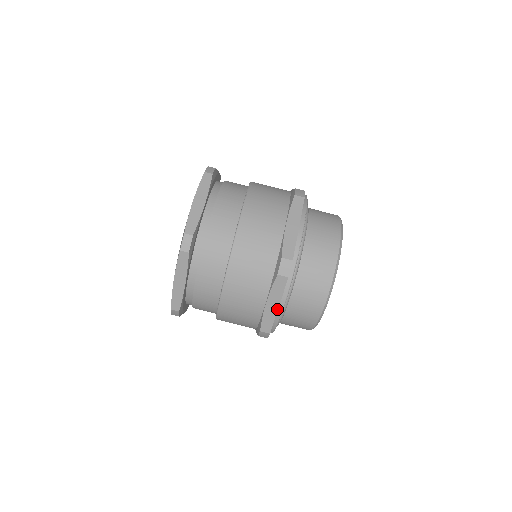
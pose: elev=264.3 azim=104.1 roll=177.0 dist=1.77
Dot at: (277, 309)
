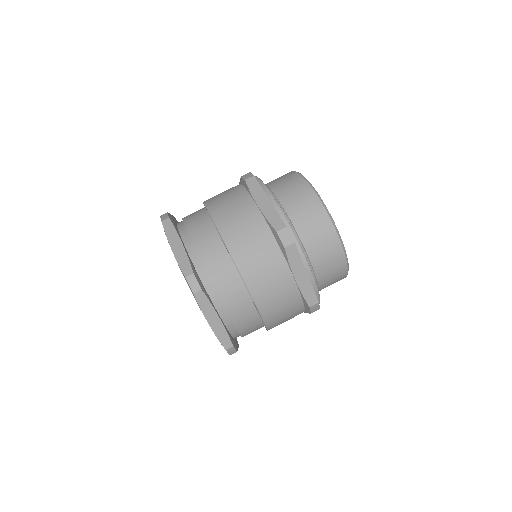
Dot at: (307, 277)
